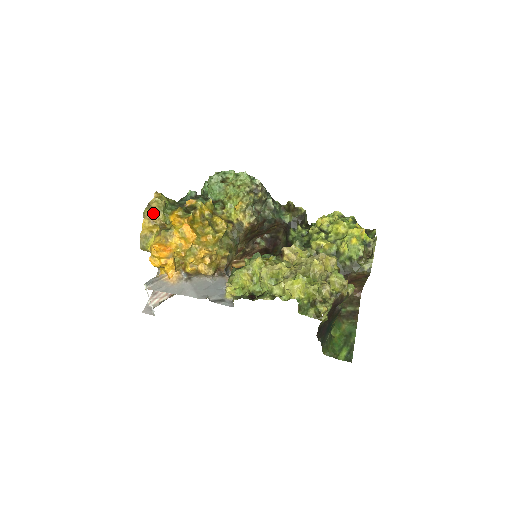
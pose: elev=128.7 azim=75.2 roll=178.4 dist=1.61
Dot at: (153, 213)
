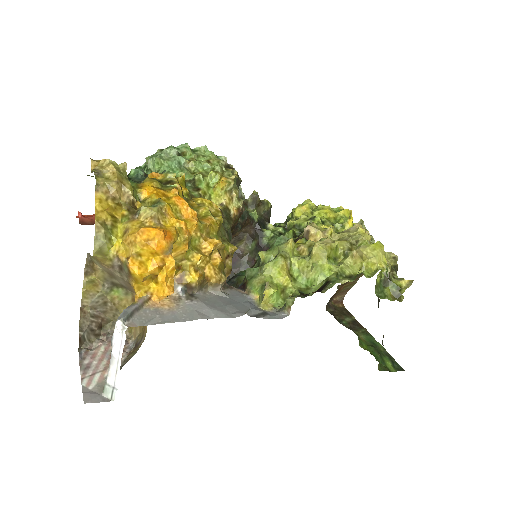
Dot at: (114, 181)
